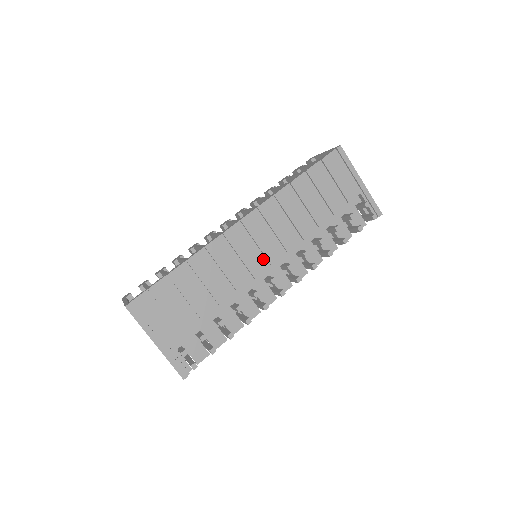
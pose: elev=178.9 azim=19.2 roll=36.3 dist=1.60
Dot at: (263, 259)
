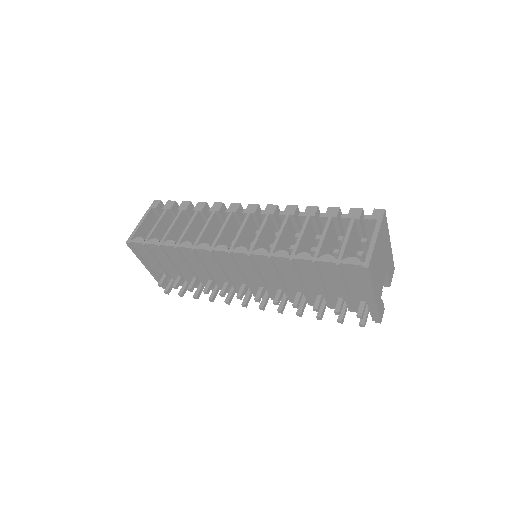
Dot at: (242, 279)
